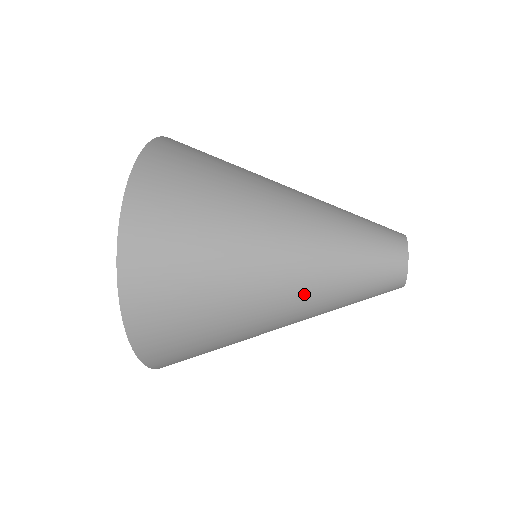
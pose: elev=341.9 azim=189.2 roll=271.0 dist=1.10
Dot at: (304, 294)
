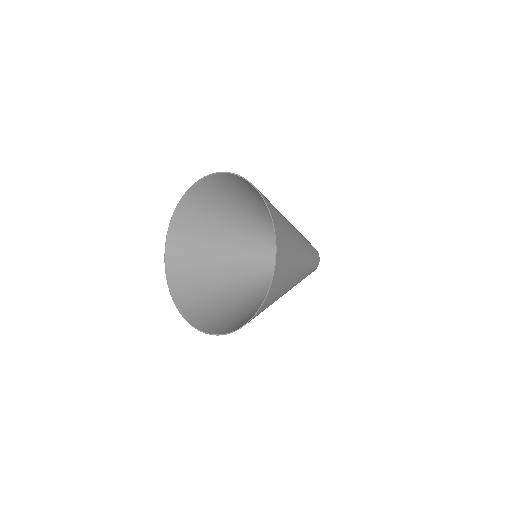
Dot at: occluded
